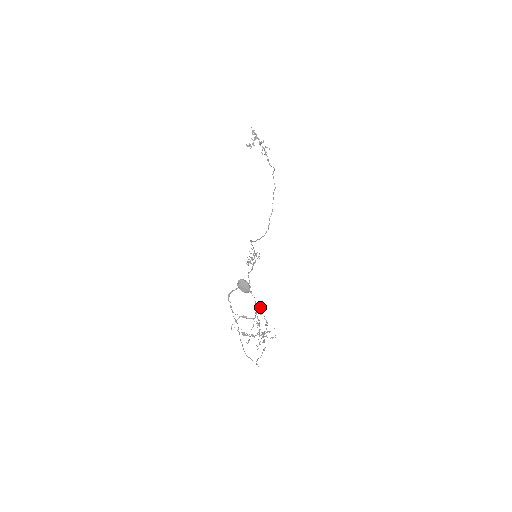
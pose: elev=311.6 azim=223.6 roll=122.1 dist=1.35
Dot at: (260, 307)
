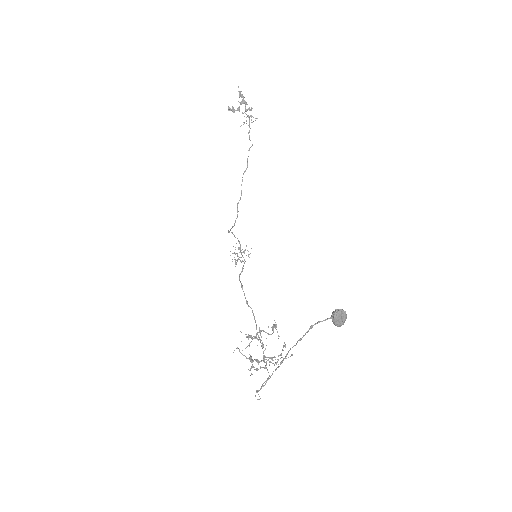
Dot at: (275, 326)
